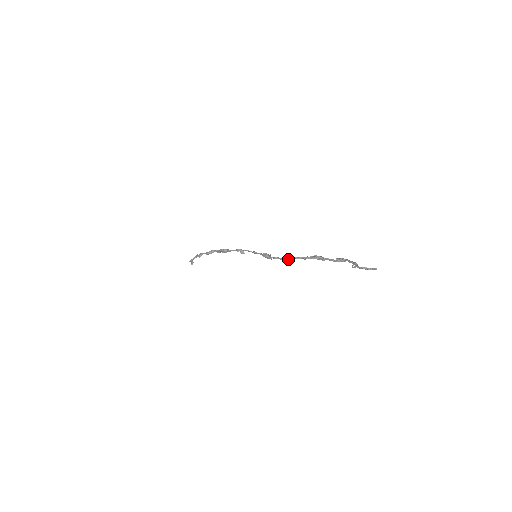
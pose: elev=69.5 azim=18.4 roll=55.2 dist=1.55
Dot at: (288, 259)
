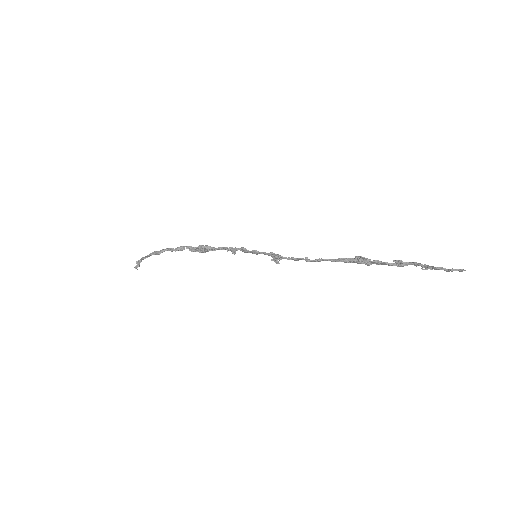
Dot at: occluded
